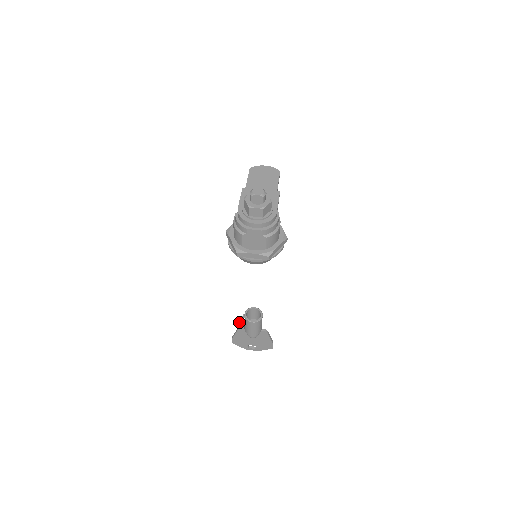
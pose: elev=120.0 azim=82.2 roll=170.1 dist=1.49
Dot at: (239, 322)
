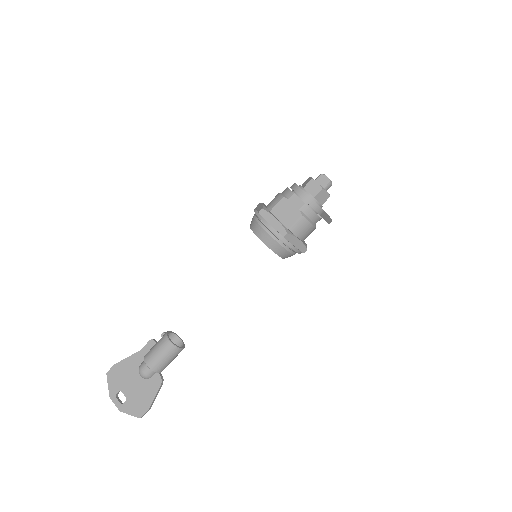
Dot at: (150, 340)
